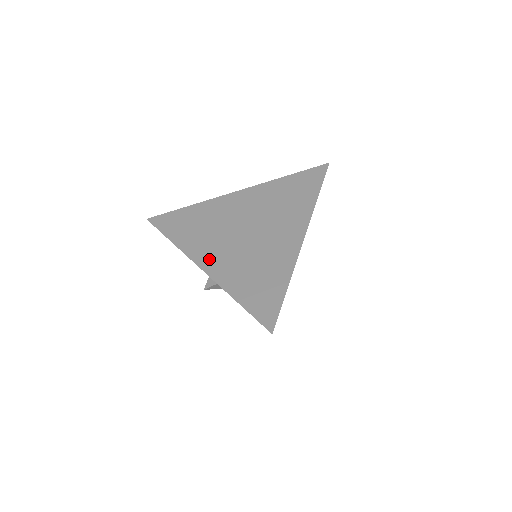
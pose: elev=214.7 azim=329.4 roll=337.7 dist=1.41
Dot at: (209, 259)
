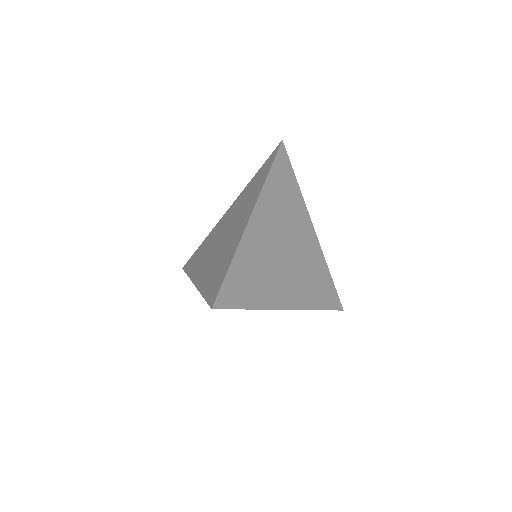
Dot at: (199, 274)
